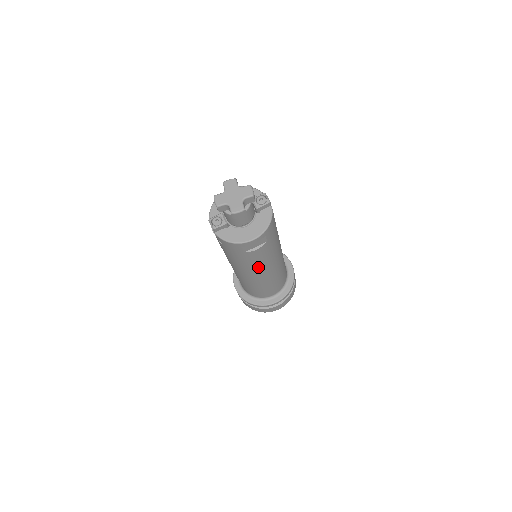
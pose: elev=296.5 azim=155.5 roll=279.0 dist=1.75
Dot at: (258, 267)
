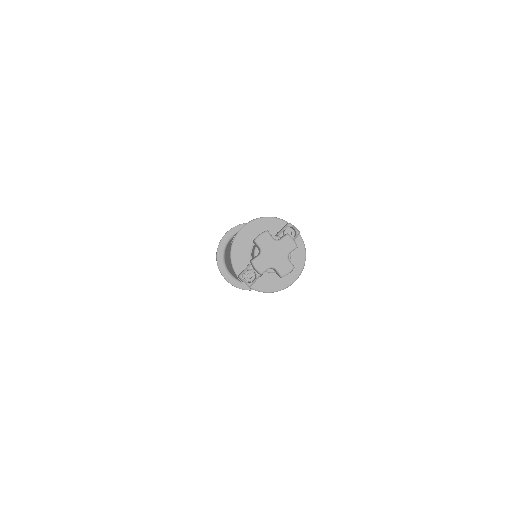
Dot at: occluded
